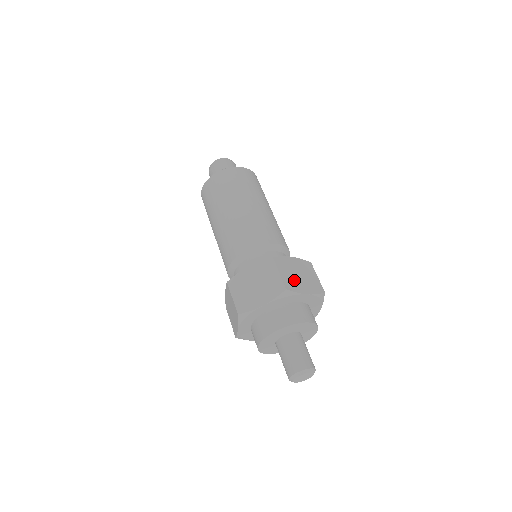
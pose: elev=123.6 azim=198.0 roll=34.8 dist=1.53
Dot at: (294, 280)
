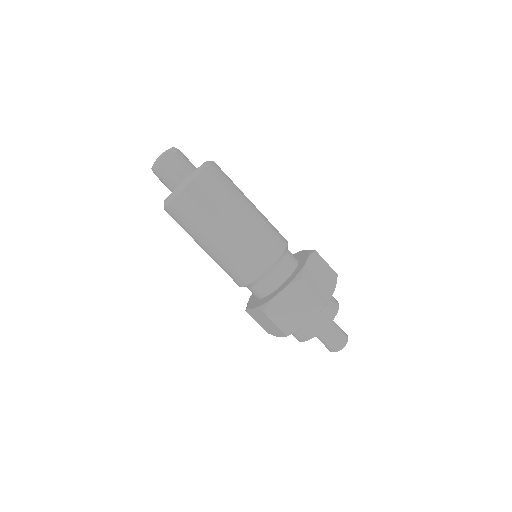
Dot at: (322, 287)
